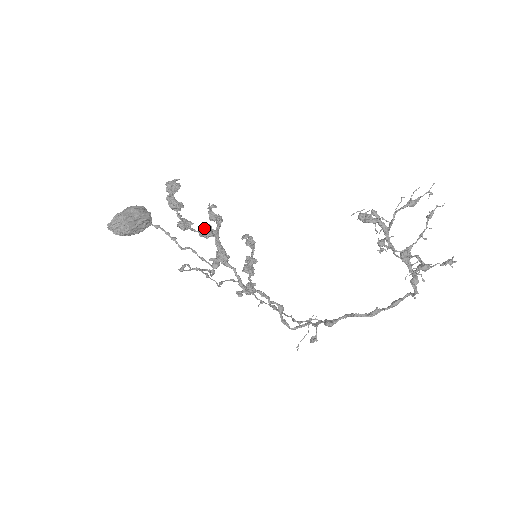
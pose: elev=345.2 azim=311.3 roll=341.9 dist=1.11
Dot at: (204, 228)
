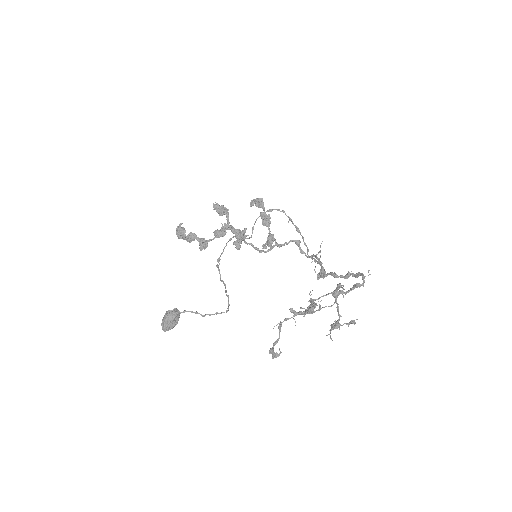
Dot at: (217, 237)
